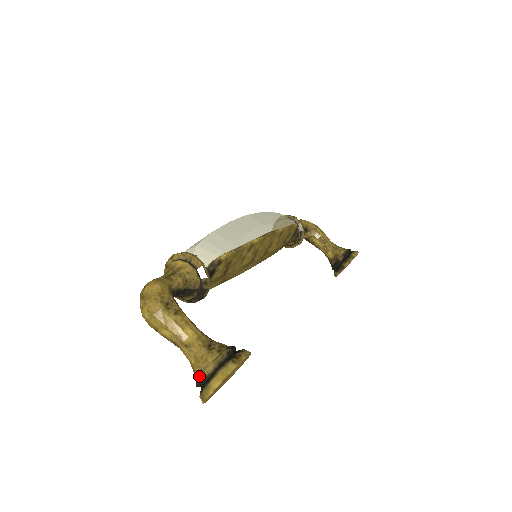
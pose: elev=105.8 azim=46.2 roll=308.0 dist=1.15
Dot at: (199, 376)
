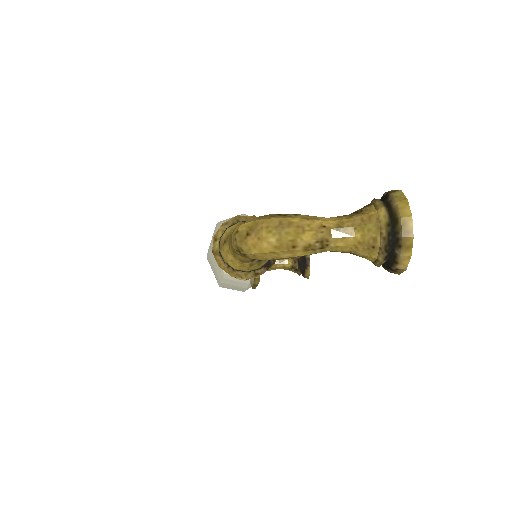
Dot at: (381, 234)
